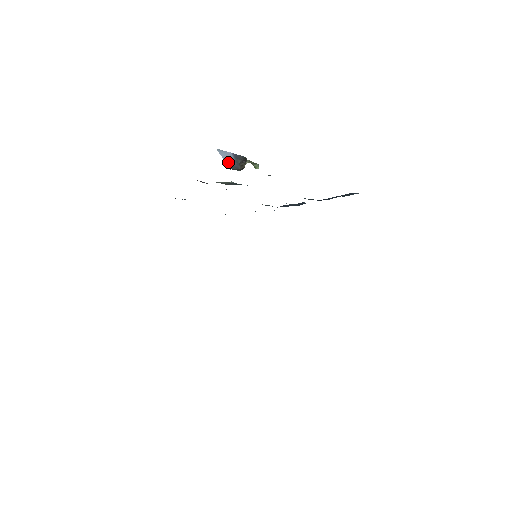
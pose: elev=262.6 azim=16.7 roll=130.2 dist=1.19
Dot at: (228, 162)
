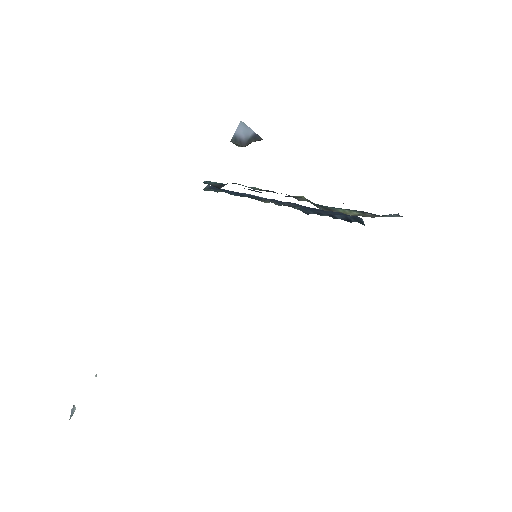
Dot at: (238, 136)
